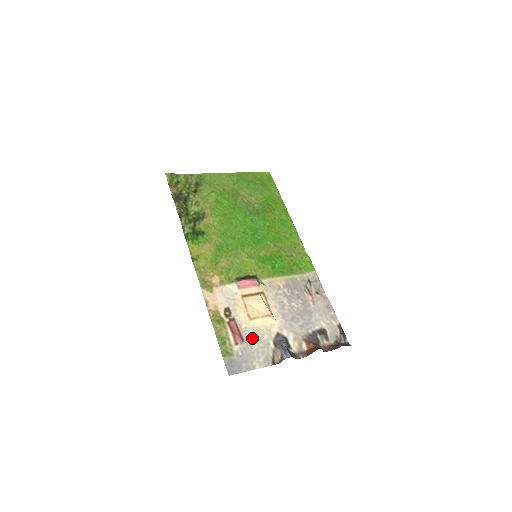
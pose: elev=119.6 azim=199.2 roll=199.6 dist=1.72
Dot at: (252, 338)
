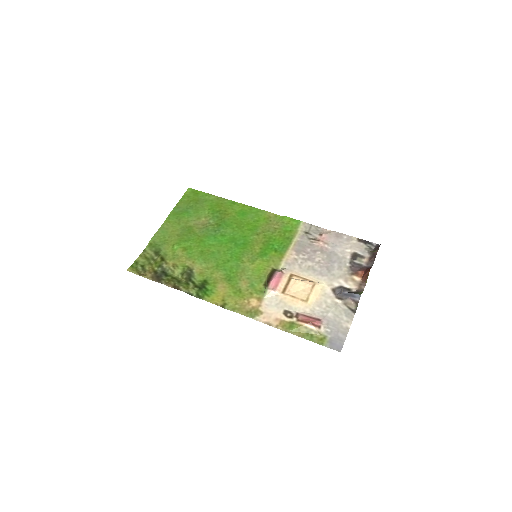
Dot at: (323, 312)
